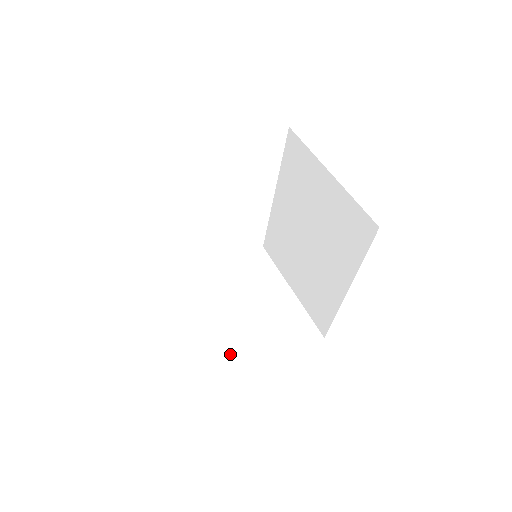
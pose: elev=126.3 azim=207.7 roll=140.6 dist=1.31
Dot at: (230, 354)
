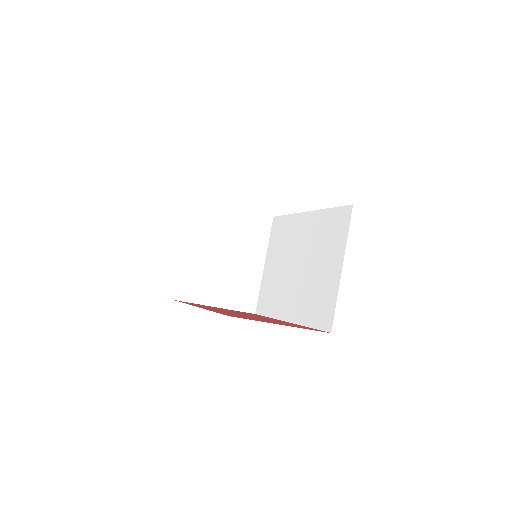
Dot at: (191, 284)
